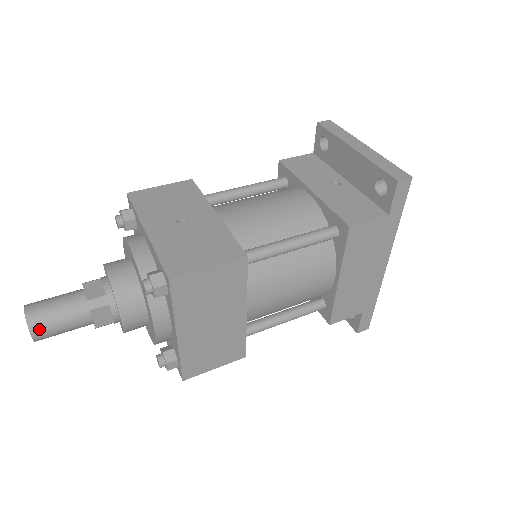
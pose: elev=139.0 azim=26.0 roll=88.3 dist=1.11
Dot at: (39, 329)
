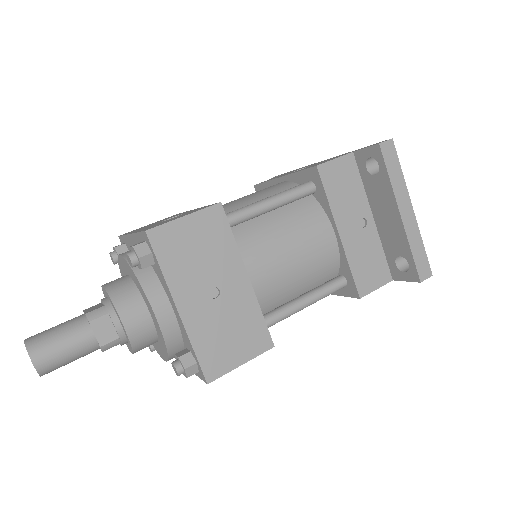
Dot at: occluded
